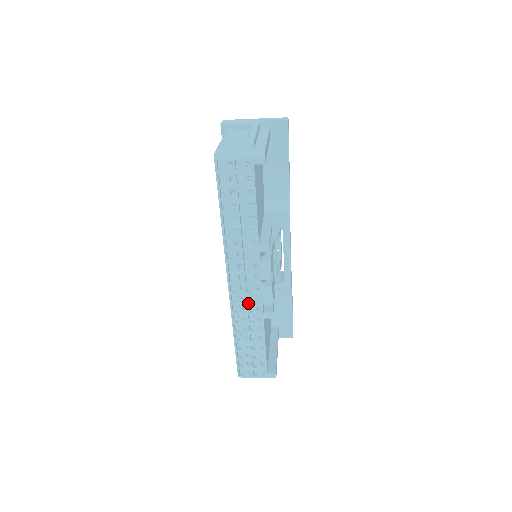
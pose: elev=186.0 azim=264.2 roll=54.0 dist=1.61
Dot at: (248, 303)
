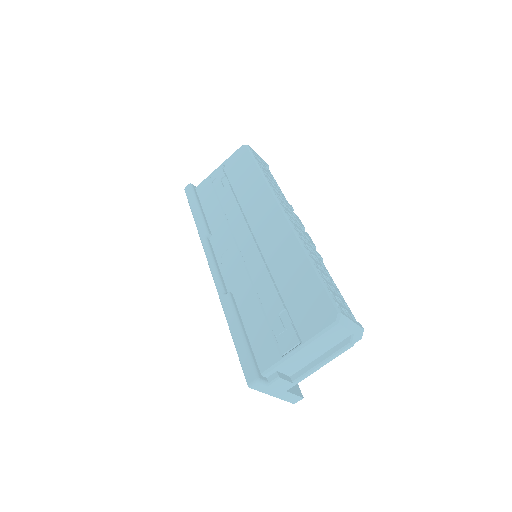
Dot at: (303, 236)
